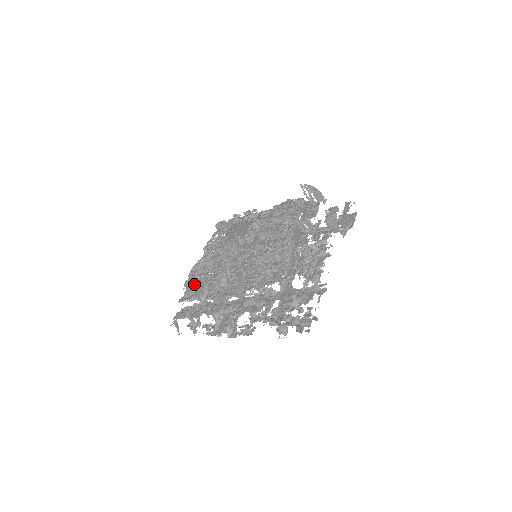
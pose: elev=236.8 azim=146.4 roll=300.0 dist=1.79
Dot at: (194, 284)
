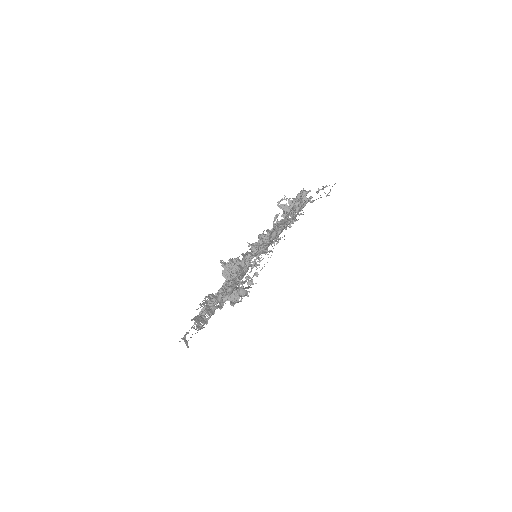
Dot at: occluded
